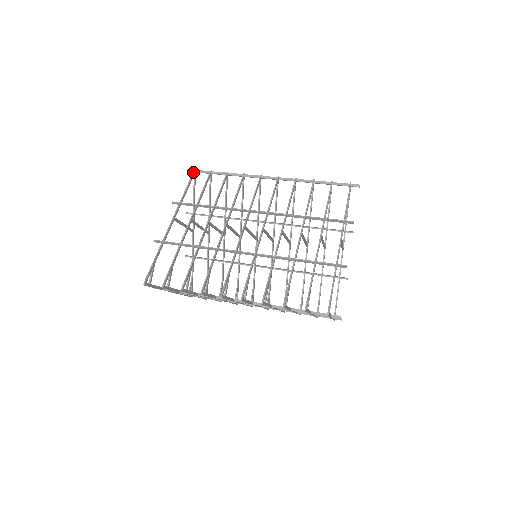
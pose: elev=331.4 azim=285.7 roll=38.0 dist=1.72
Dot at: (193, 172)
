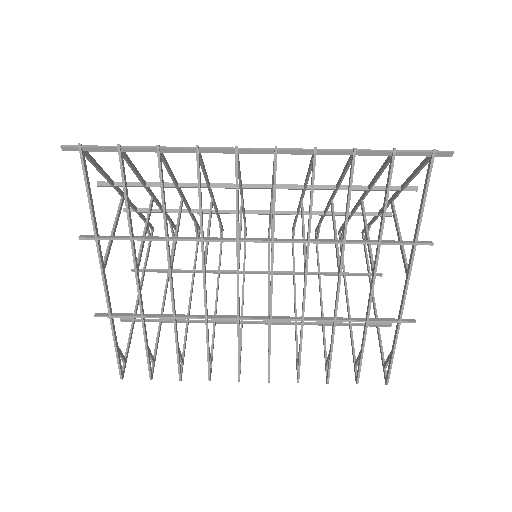
Dot at: (80, 156)
